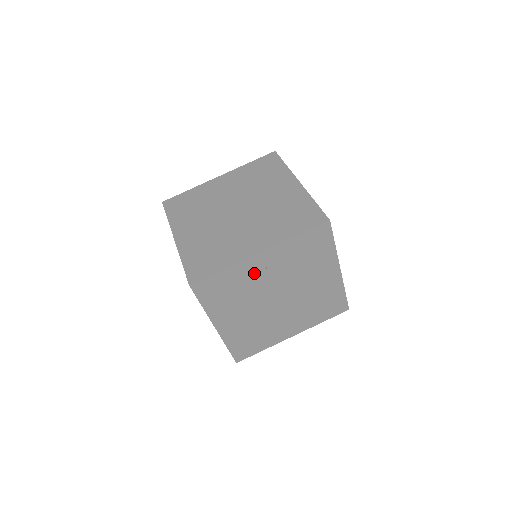
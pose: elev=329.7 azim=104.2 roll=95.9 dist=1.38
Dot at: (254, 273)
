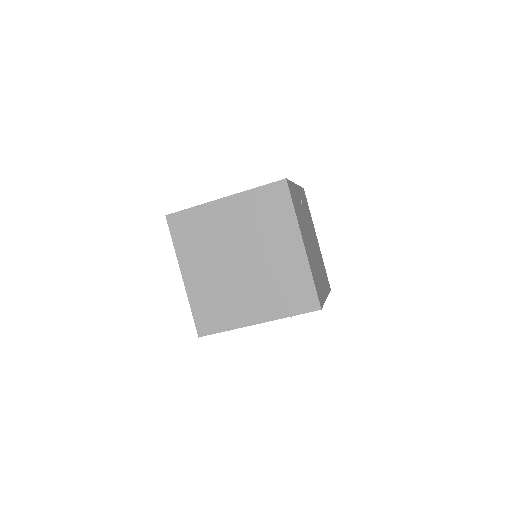
Dot at: (299, 201)
